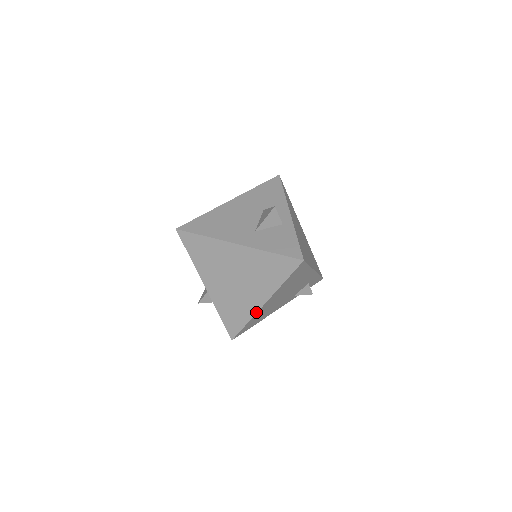
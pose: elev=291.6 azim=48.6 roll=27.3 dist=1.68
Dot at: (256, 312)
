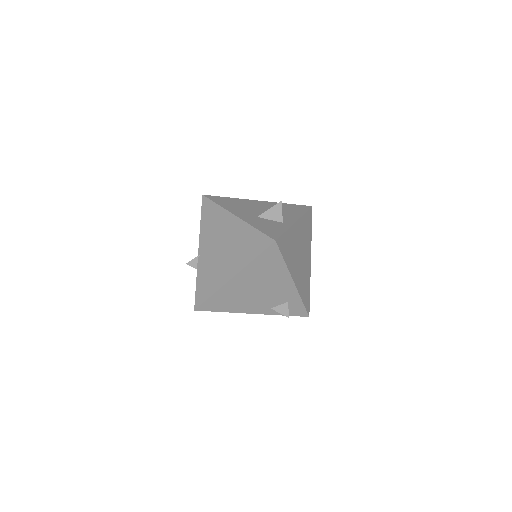
Dot at: (222, 285)
